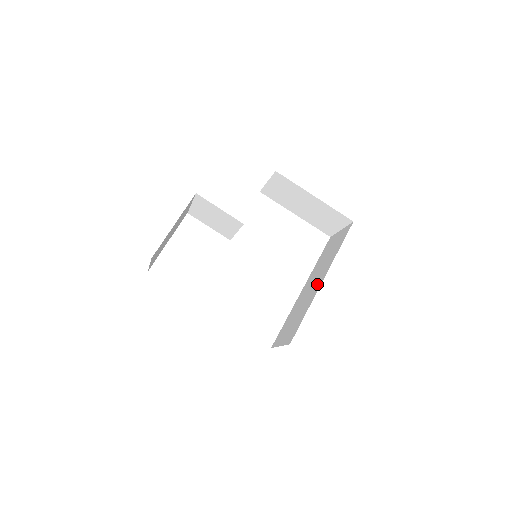
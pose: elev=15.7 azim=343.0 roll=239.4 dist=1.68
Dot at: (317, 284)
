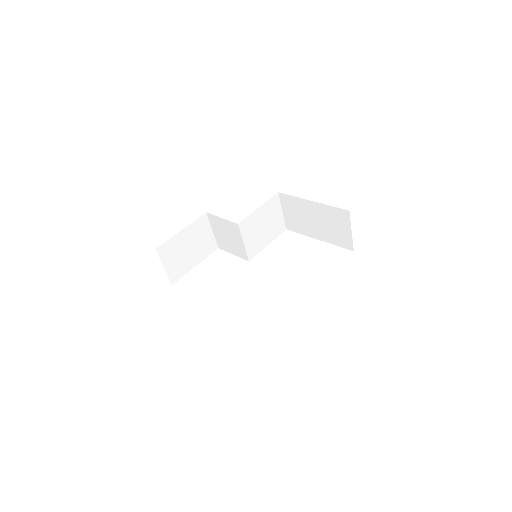
Dot at: occluded
